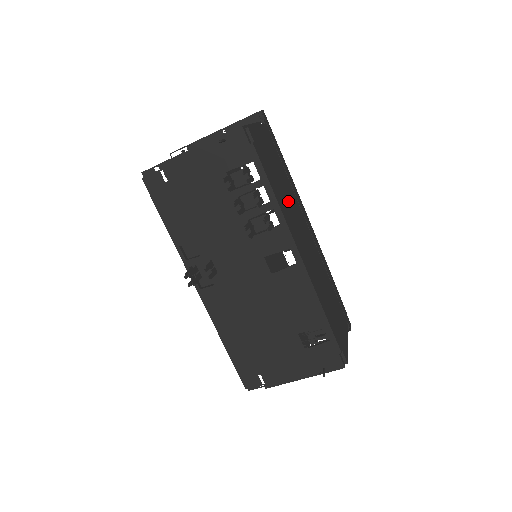
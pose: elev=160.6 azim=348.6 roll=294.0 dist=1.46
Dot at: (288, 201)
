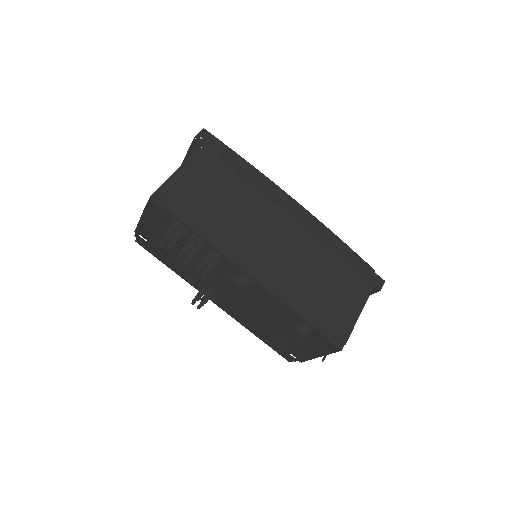
Dot at: (239, 219)
